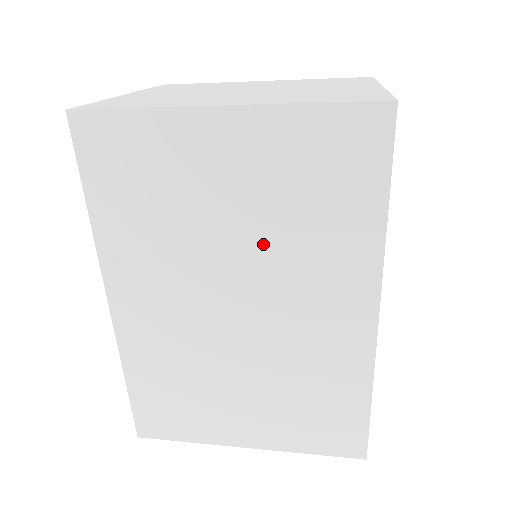
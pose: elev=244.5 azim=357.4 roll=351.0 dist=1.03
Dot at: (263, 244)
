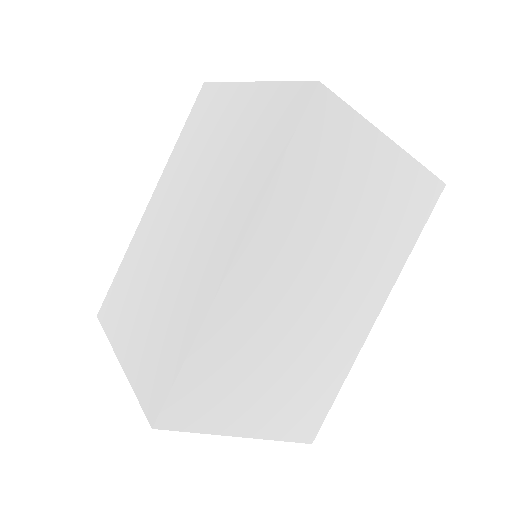
Dot at: (217, 177)
